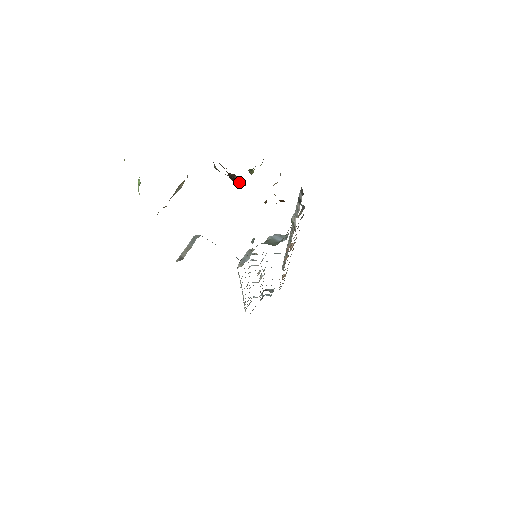
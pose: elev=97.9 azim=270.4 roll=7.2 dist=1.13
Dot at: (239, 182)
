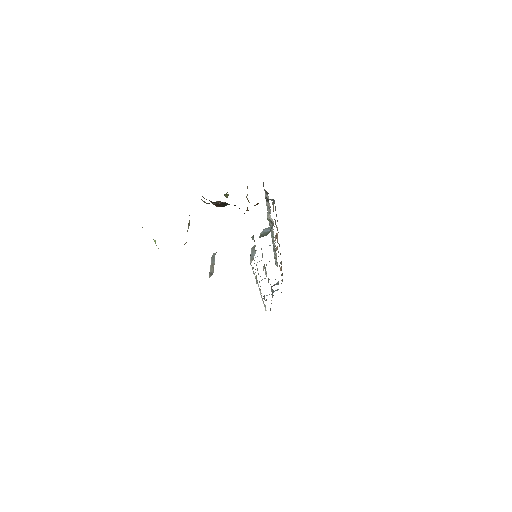
Dot at: (224, 205)
